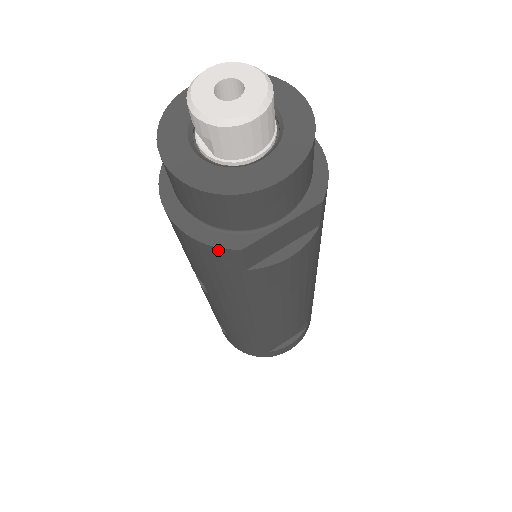
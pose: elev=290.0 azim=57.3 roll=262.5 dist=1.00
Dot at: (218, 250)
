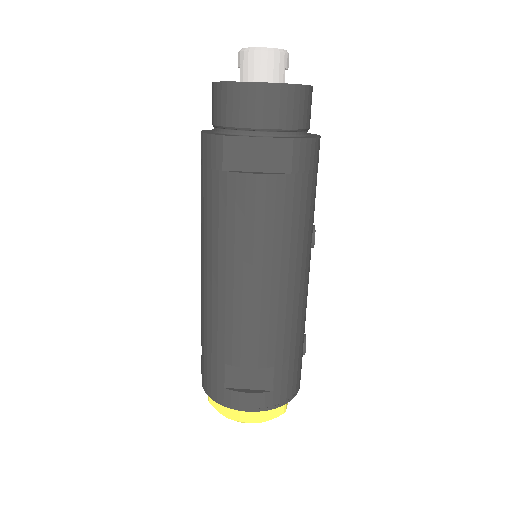
Dot at: (211, 138)
